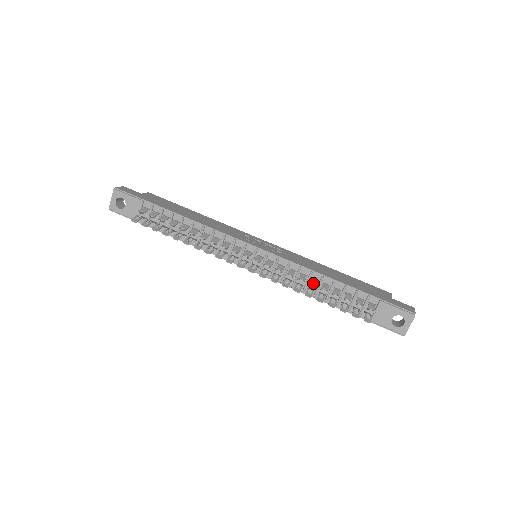
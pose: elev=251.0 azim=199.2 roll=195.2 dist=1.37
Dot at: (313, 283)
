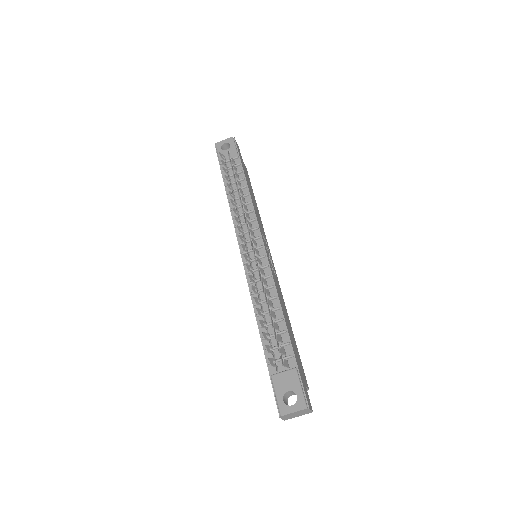
Dot at: (268, 301)
